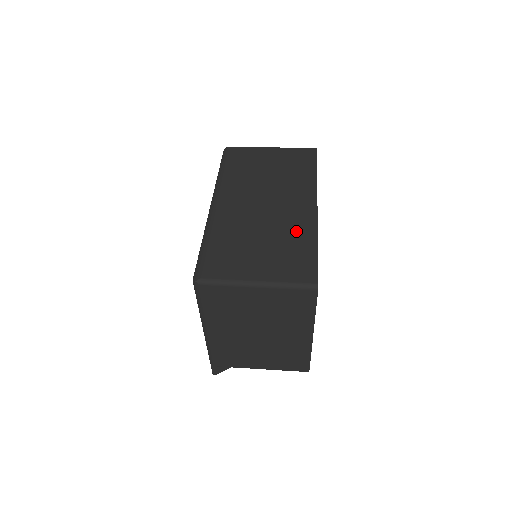
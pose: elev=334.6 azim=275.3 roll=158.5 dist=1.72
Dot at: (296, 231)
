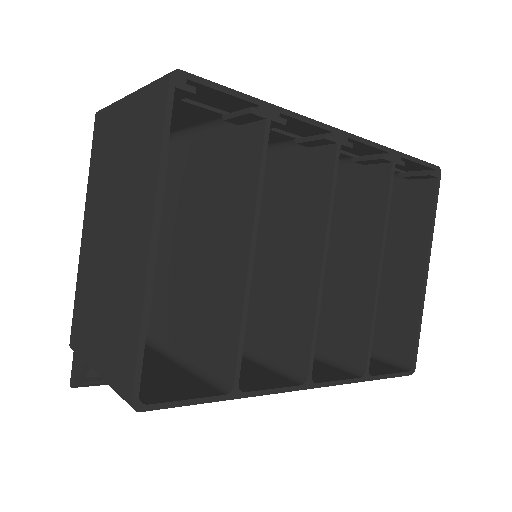
Dot at: occluded
